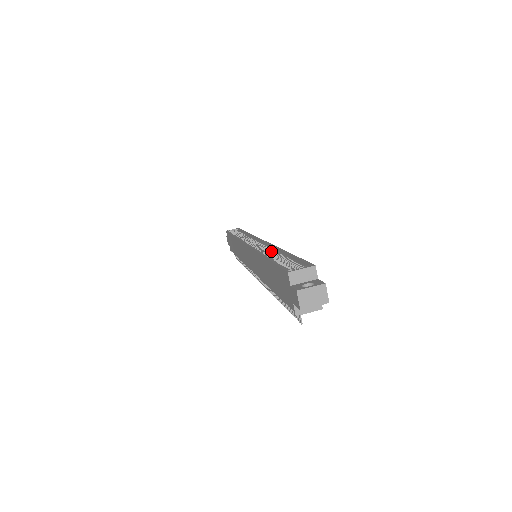
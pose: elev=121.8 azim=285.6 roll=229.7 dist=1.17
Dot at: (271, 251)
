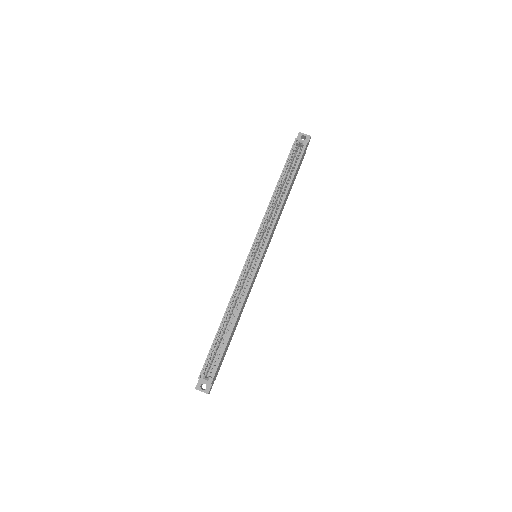
Dot at: (238, 304)
